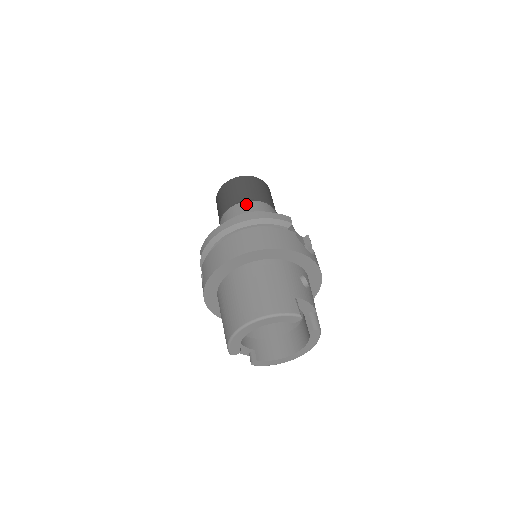
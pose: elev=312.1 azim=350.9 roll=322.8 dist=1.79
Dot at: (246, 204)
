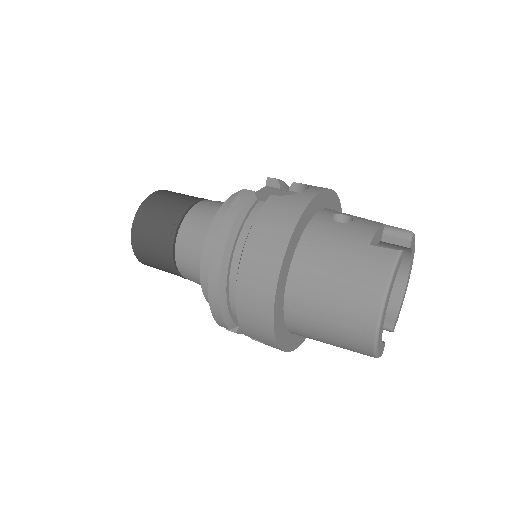
Dot at: (183, 234)
